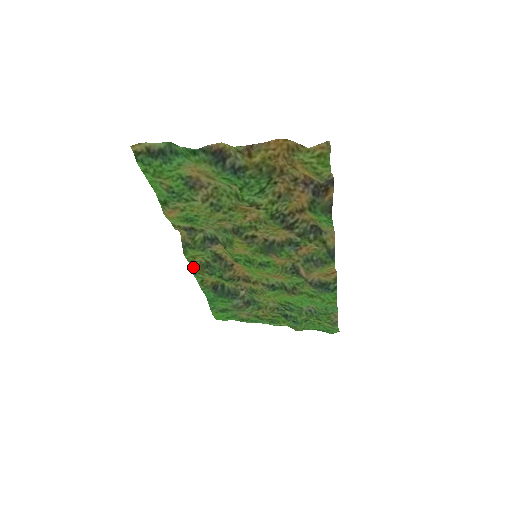
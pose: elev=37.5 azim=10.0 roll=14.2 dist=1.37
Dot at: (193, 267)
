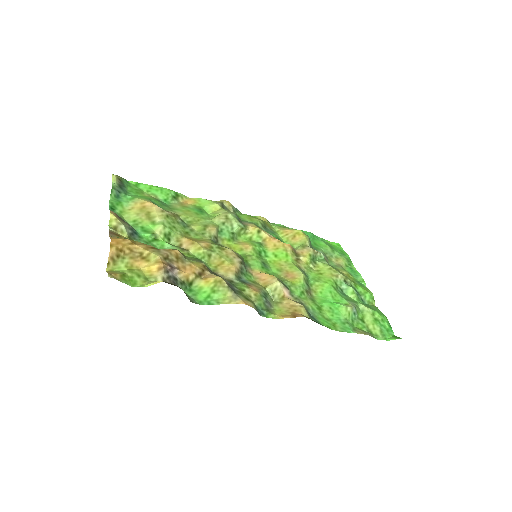
Dot at: (264, 219)
